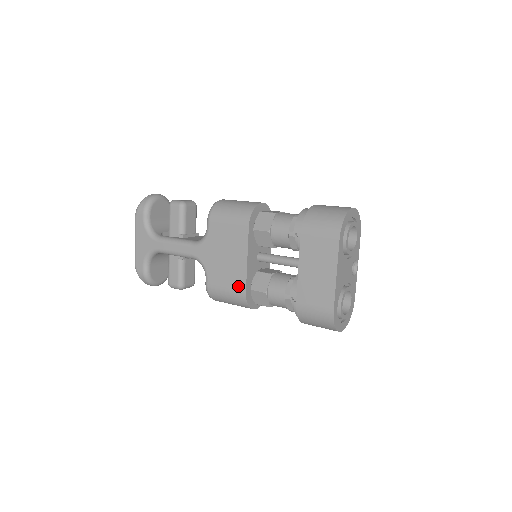
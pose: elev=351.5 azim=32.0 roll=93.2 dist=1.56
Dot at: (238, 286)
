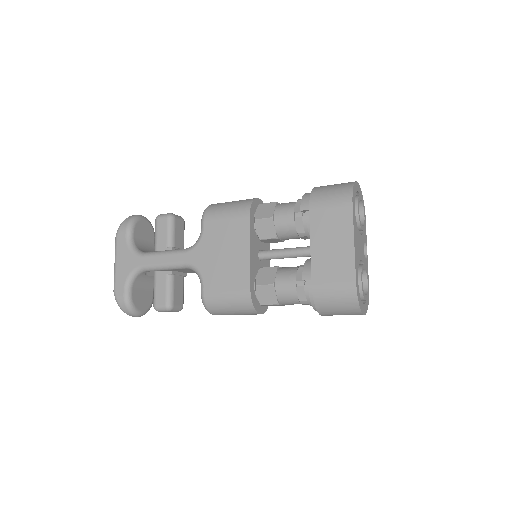
Dot at: (241, 284)
